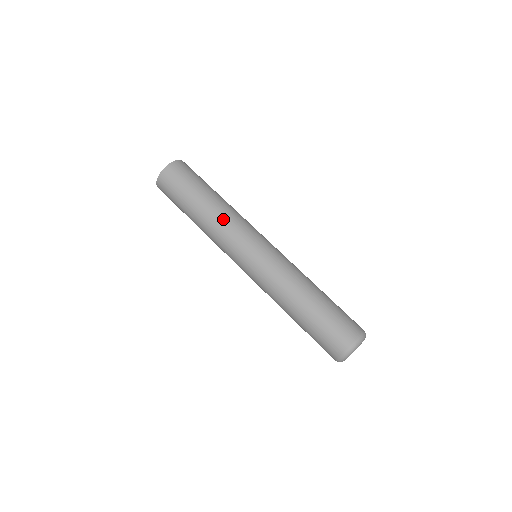
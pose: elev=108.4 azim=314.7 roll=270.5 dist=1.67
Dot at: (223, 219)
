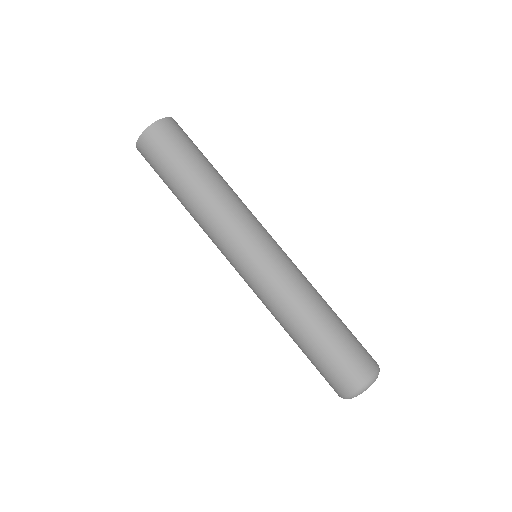
Dot at: (212, 213)
